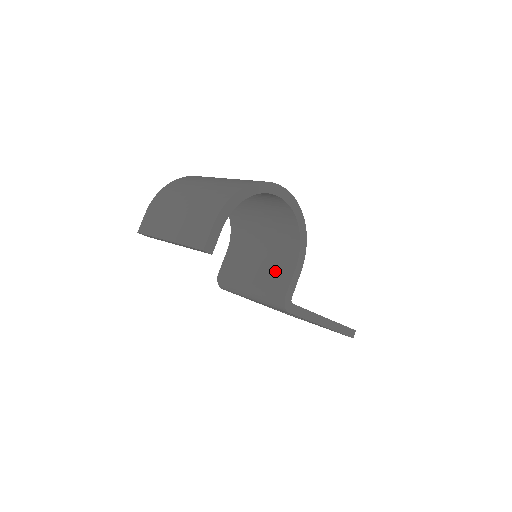
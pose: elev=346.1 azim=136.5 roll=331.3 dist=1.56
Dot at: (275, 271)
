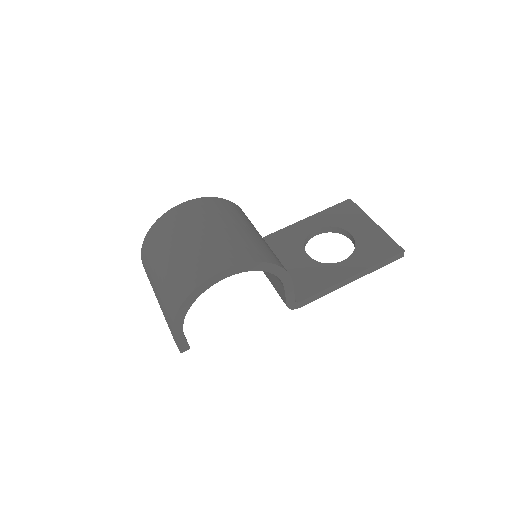
Dot at: (273, 278)
